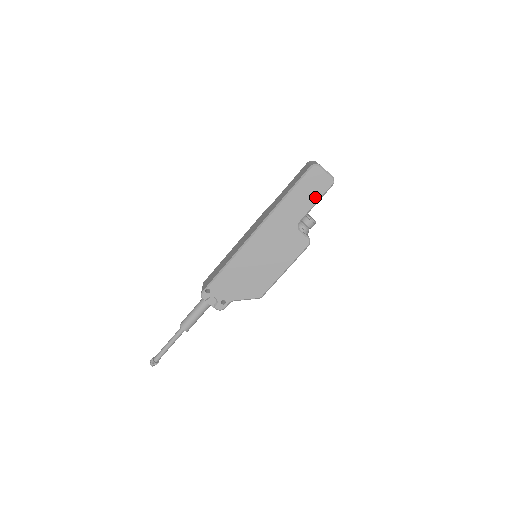
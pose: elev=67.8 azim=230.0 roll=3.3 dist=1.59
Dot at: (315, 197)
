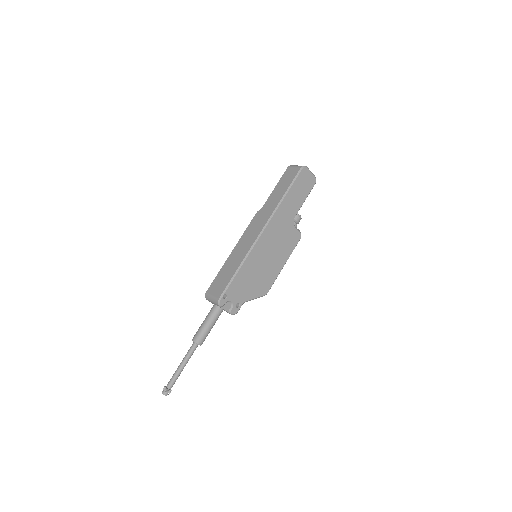
Dot at: (305, 195)
